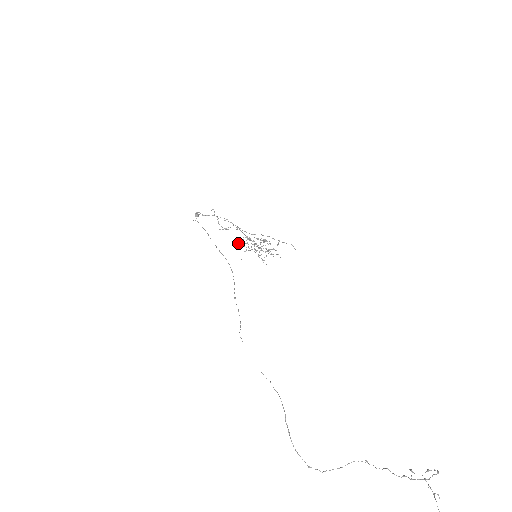
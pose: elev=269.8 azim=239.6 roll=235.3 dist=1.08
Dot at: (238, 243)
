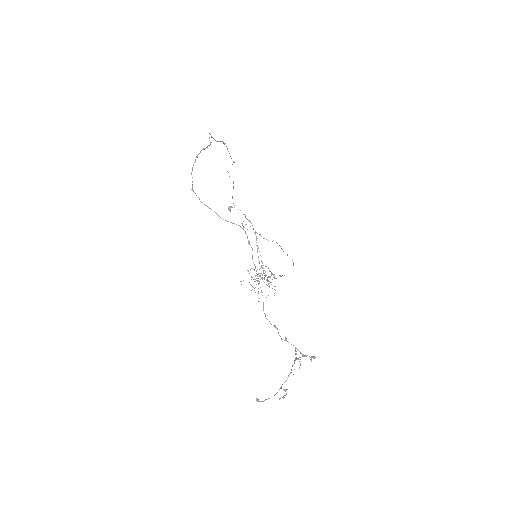
Dot at: occluded
